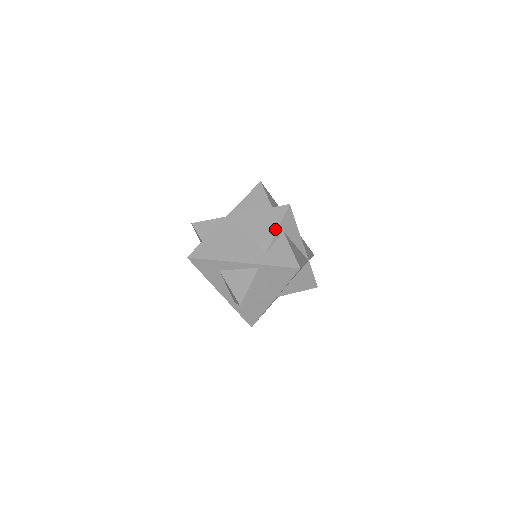
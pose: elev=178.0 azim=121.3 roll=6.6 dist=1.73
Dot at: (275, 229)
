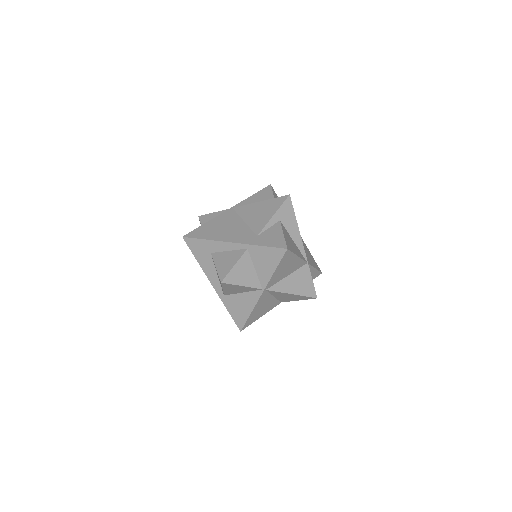
Dot at: (271, 215)
